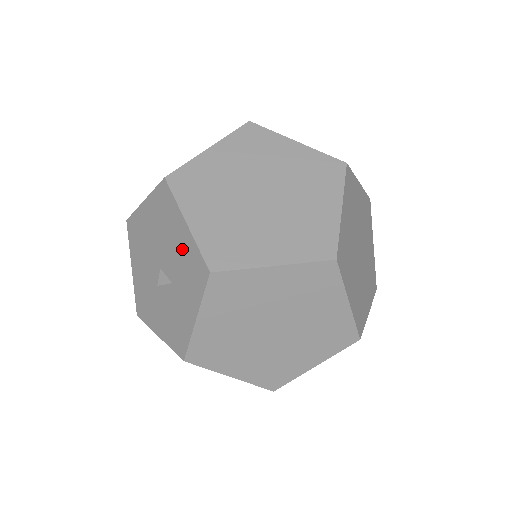
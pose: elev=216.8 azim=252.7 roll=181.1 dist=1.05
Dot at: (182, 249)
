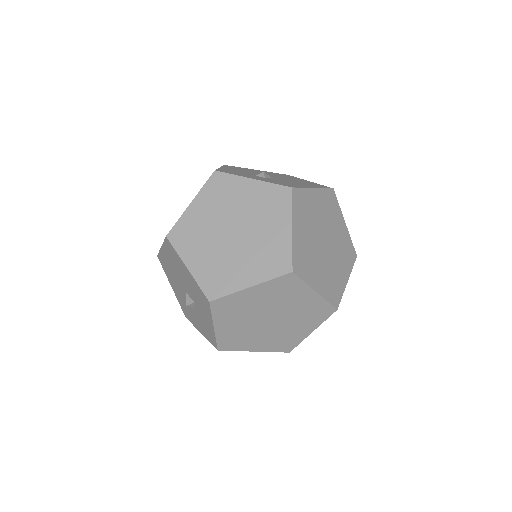
Dot at: (191, 284)
